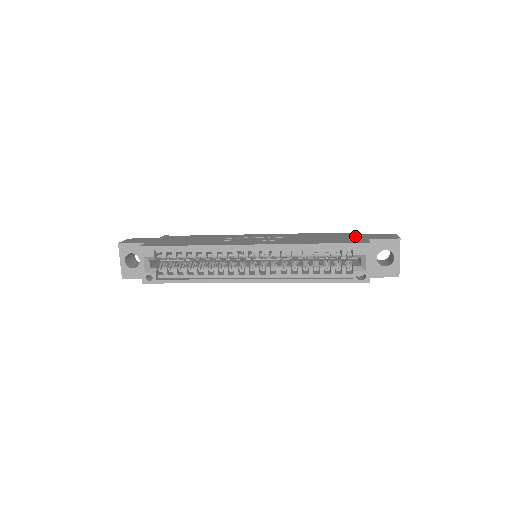
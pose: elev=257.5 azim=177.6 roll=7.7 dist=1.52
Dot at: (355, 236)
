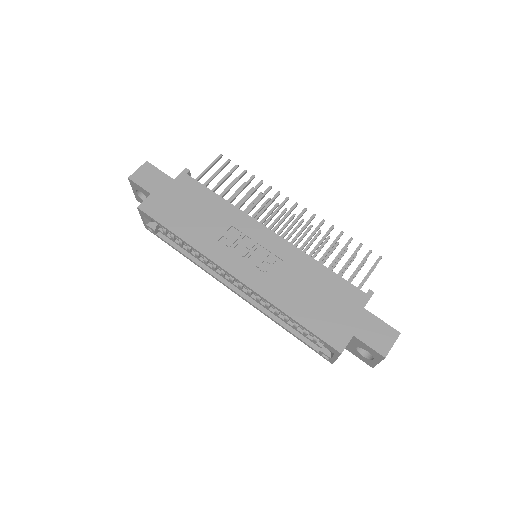
Dot at: (351, 314)
